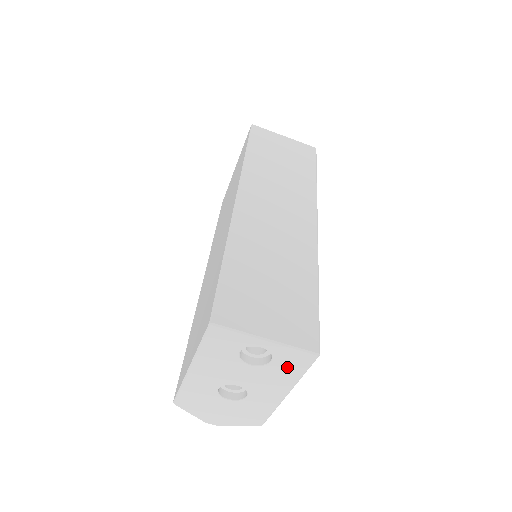
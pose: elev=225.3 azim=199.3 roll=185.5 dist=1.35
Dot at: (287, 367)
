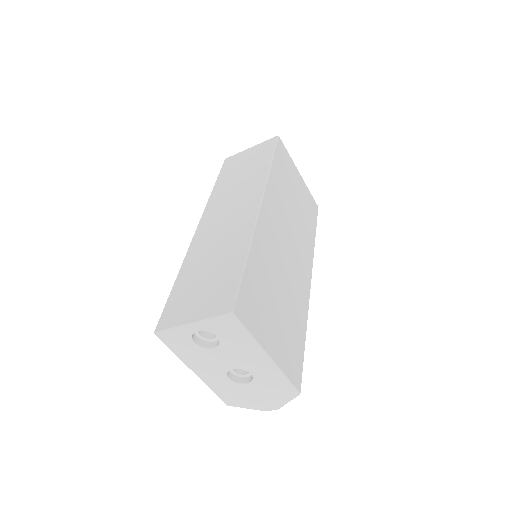
Dot at: (232, 336)
